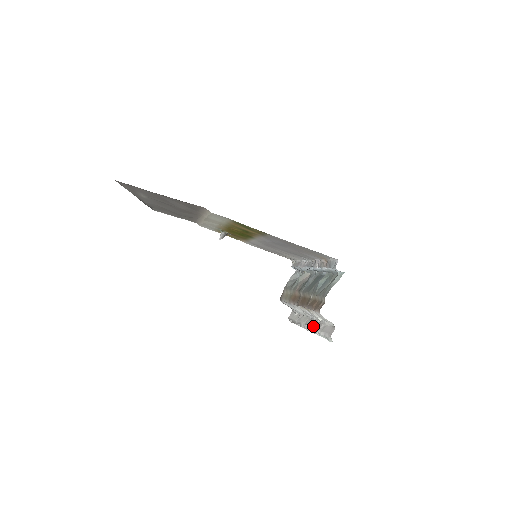
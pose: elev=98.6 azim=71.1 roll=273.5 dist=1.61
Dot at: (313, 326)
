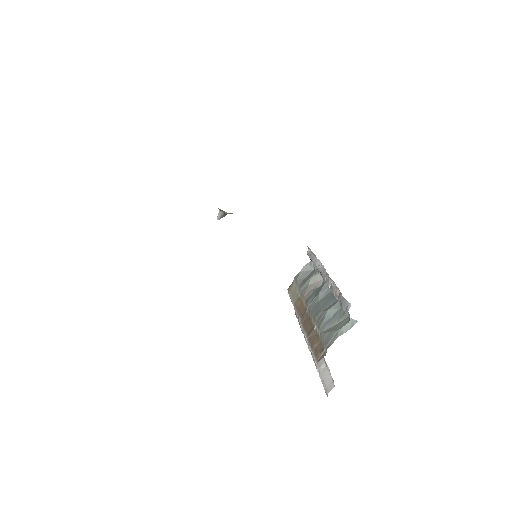
Dot at: occluded
